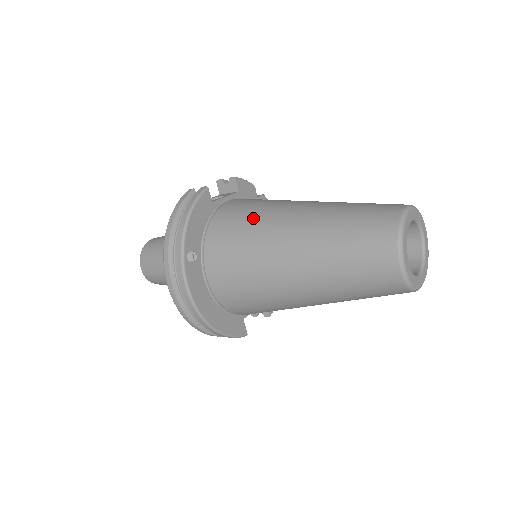
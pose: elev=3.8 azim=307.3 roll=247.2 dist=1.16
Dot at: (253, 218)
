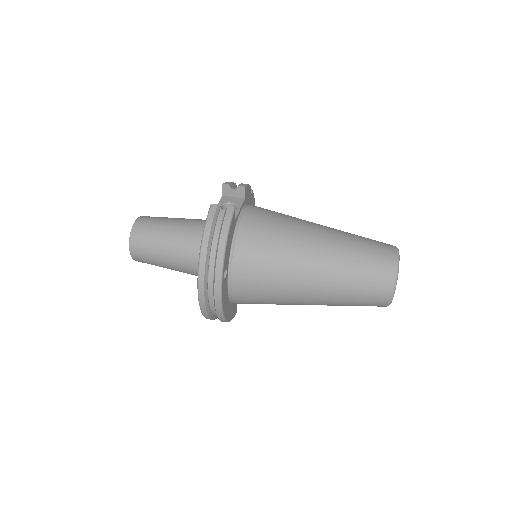
Dot at: (278, 244)
